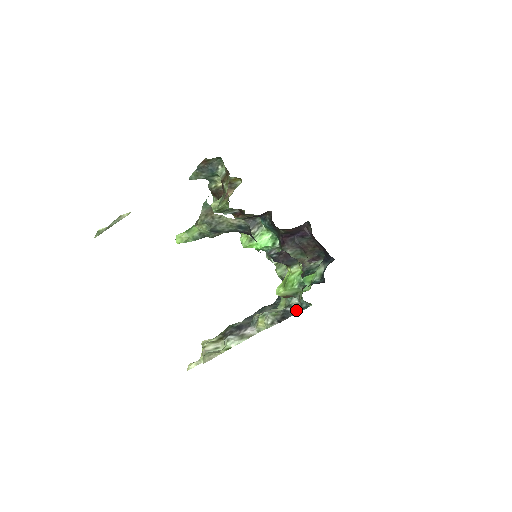
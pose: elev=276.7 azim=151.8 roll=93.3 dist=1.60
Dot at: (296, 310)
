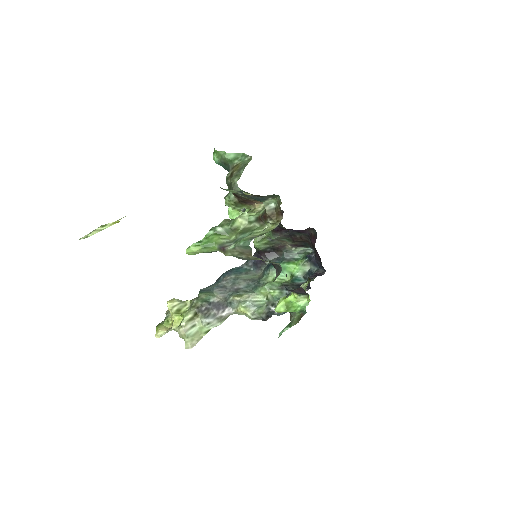
Dot at: occluded
